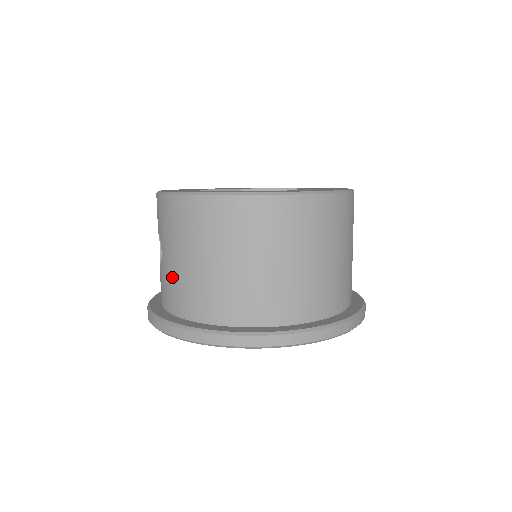
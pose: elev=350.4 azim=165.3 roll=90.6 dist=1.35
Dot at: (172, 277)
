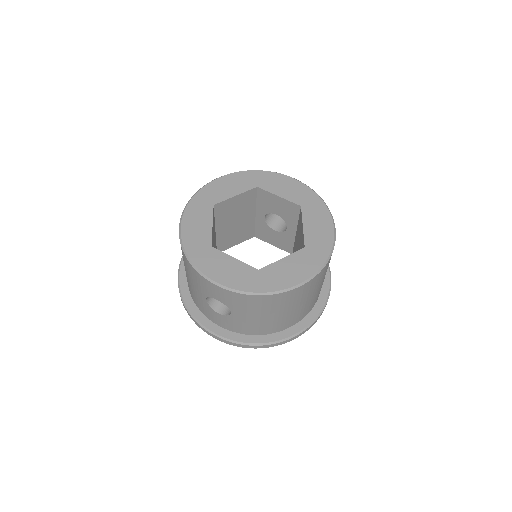
Dot at: (250, 323)
